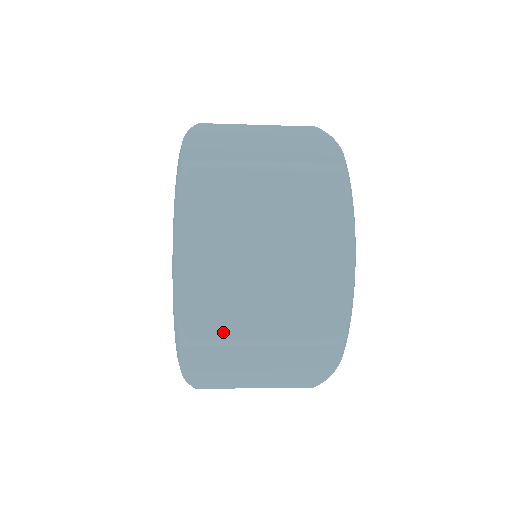
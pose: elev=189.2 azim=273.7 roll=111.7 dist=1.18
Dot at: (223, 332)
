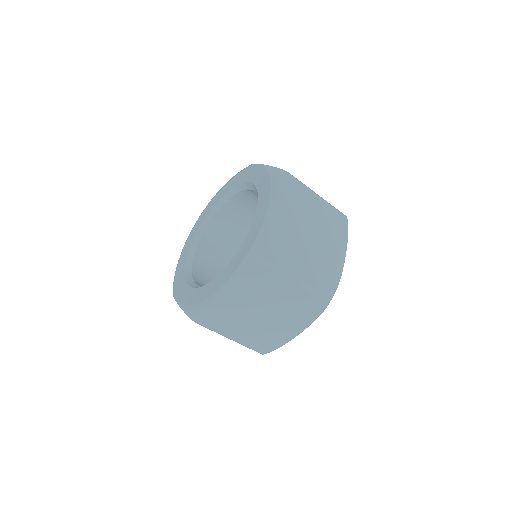
Dot at: (282, 265)
